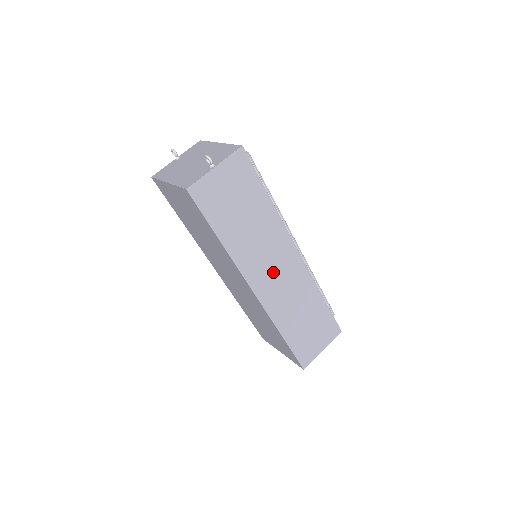
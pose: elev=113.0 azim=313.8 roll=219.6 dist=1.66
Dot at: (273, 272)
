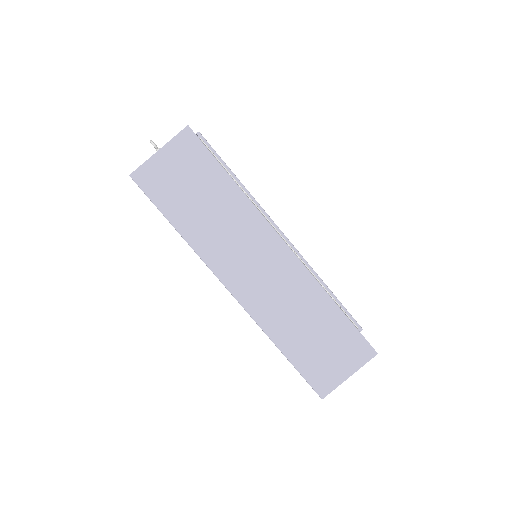
Dot at: (251, 267)
